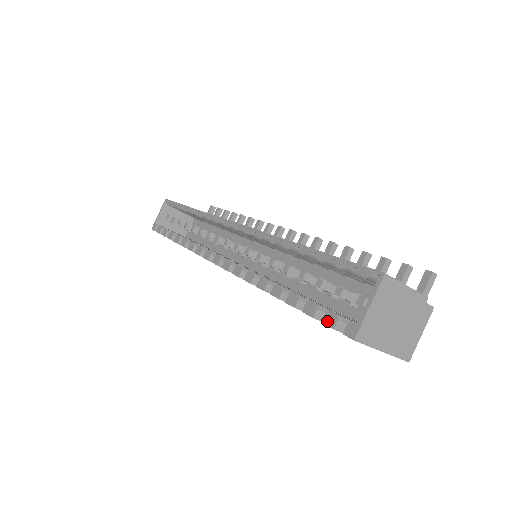
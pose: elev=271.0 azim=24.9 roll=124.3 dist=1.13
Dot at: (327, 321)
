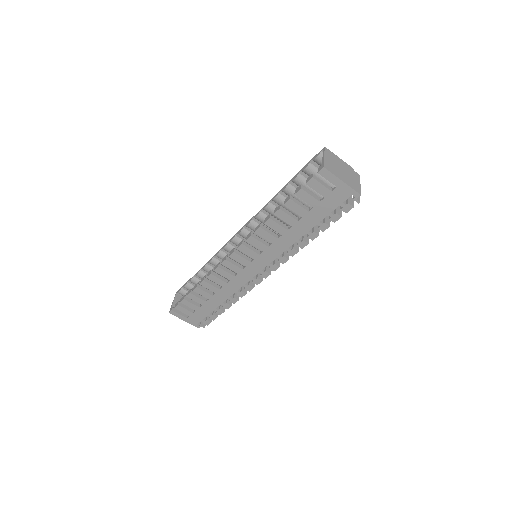
Dot at: (308, 180)
